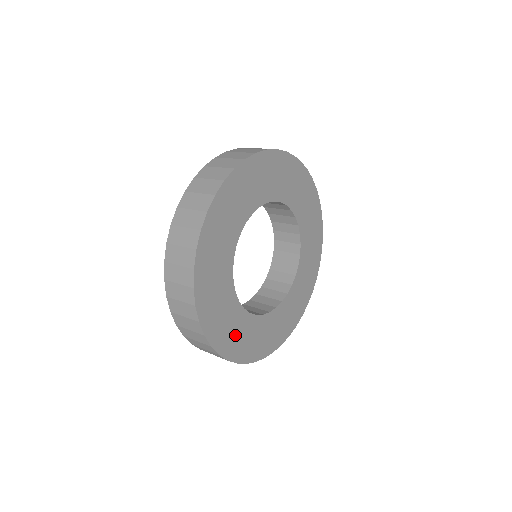
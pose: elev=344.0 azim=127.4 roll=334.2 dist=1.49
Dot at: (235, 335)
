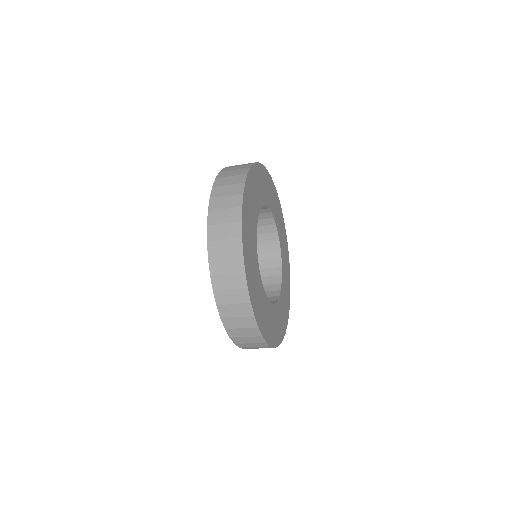
Dot at: (251, 263)
